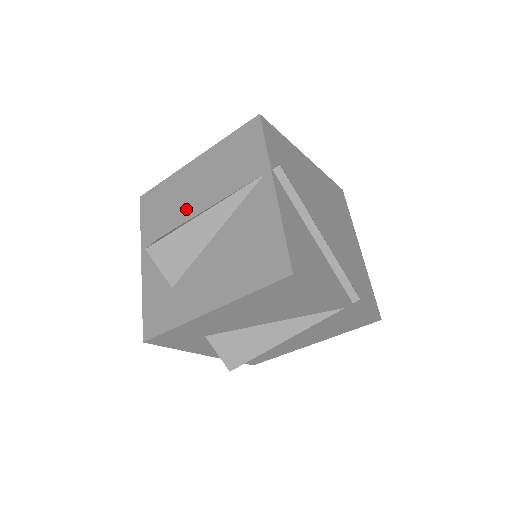
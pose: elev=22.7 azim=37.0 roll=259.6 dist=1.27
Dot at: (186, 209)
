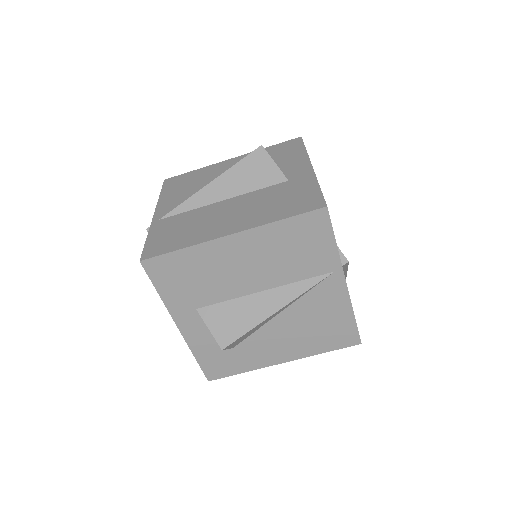
Dot at: (233, 287)
